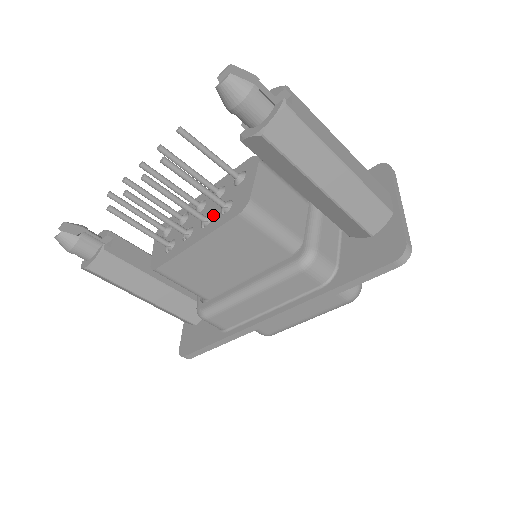
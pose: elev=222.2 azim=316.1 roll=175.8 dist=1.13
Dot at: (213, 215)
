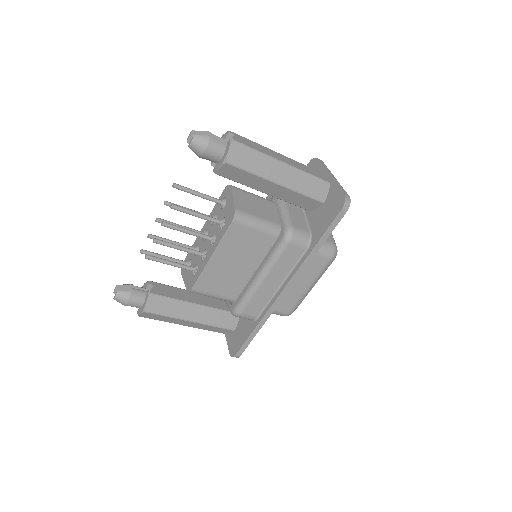
Dot at: (216, 233)
